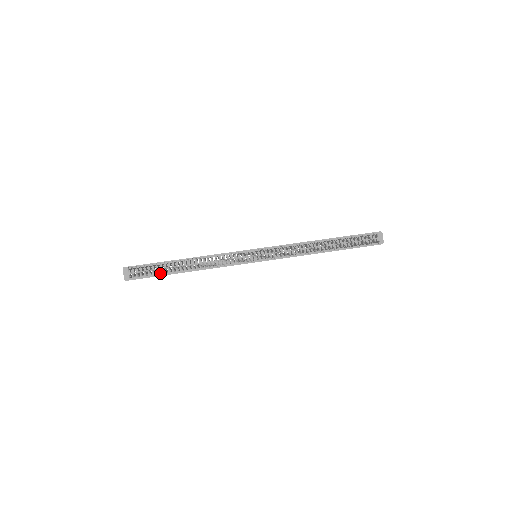
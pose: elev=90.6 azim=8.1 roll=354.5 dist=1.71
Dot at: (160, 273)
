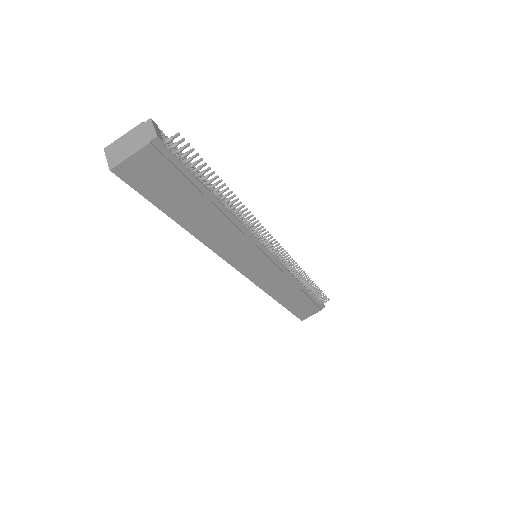
Dot at: (198, 177)
